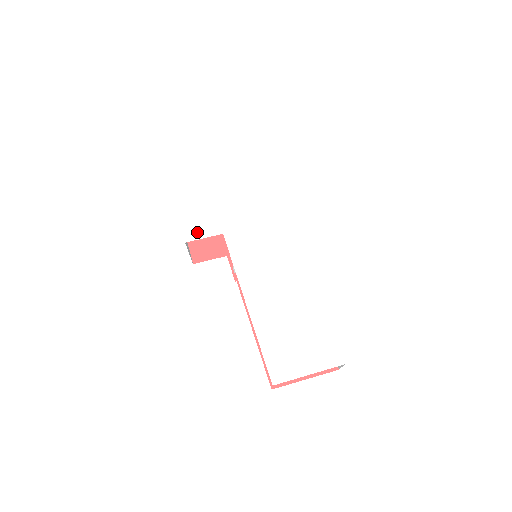
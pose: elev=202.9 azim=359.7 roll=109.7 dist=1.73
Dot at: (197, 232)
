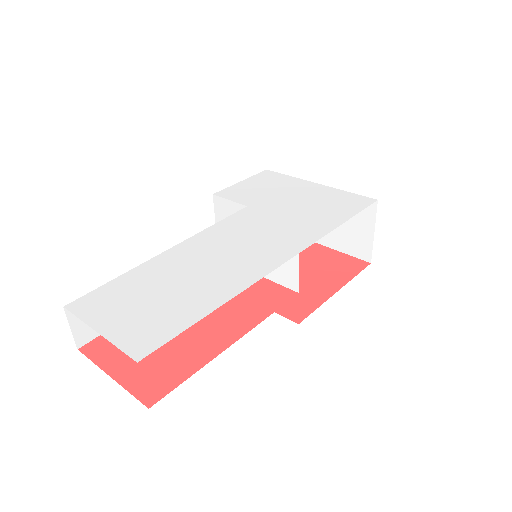
Dot at: (232, 195)
